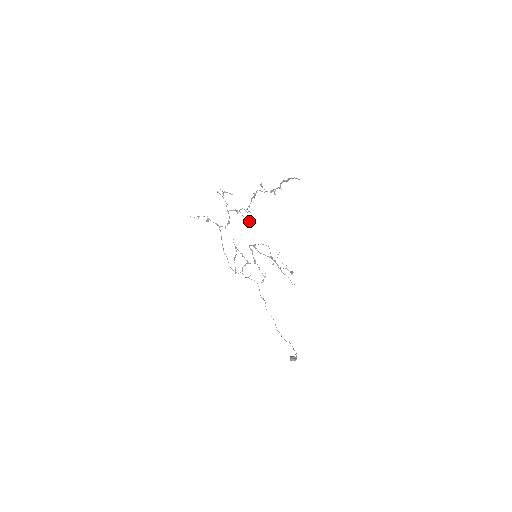
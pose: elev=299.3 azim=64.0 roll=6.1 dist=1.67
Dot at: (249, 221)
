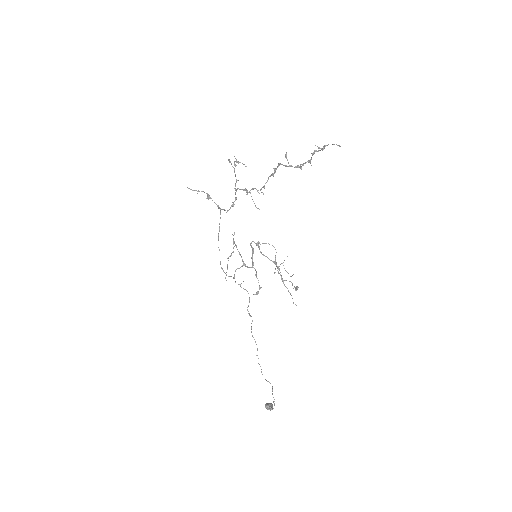
Dot at: occluded
